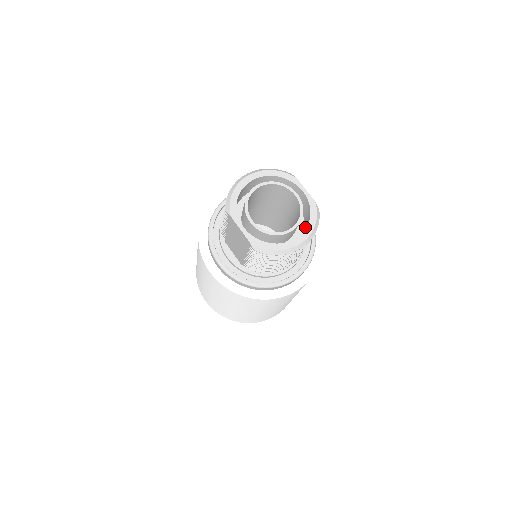
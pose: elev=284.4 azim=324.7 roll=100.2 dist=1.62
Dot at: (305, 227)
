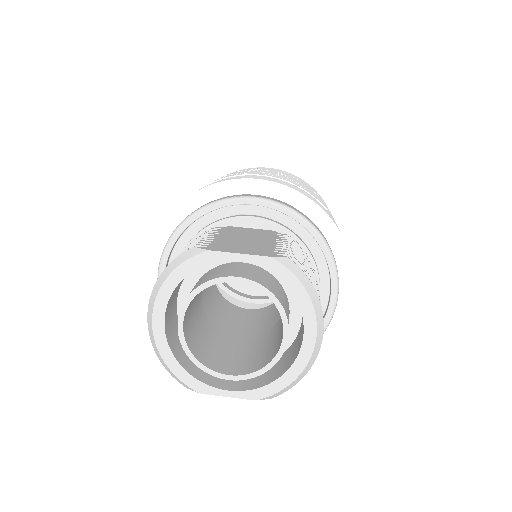
Dot at: occluded
